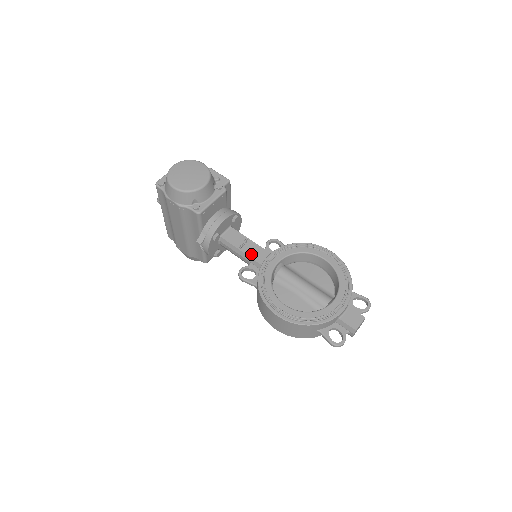
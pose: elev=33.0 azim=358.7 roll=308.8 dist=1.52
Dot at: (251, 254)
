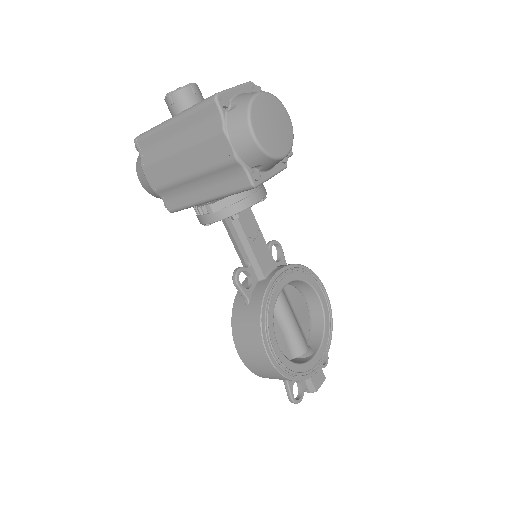
Dot at: (259, 256)
